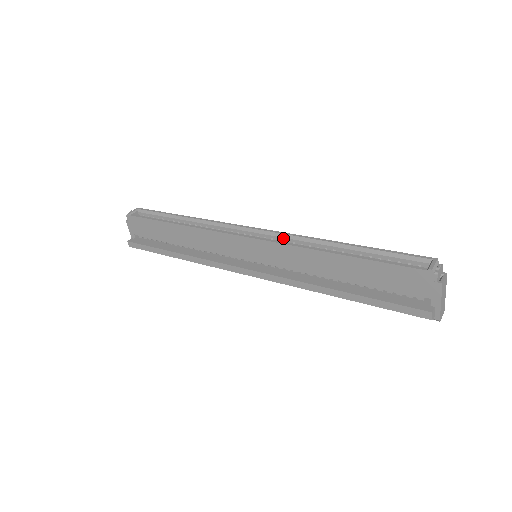
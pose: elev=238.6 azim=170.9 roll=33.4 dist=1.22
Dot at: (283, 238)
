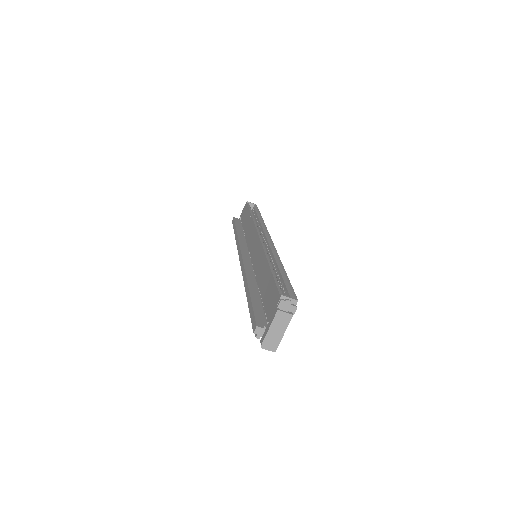
Dot at: (271, 249)
